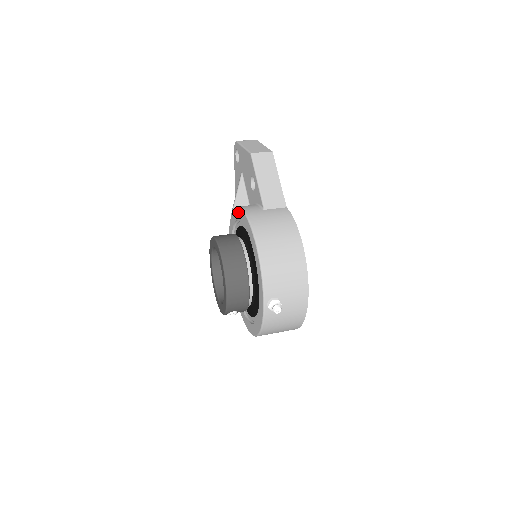
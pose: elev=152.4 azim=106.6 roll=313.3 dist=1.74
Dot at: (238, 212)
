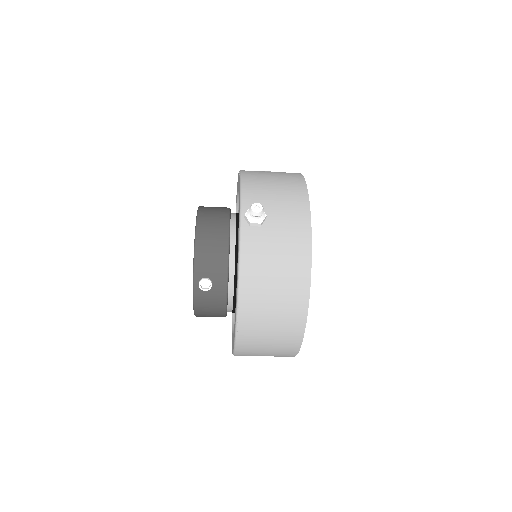
Dot at: occluded
